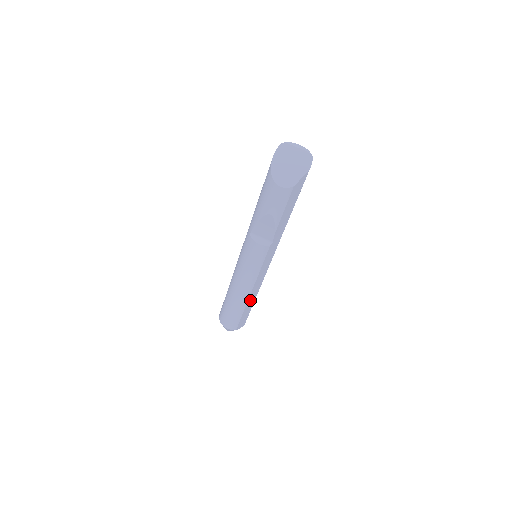
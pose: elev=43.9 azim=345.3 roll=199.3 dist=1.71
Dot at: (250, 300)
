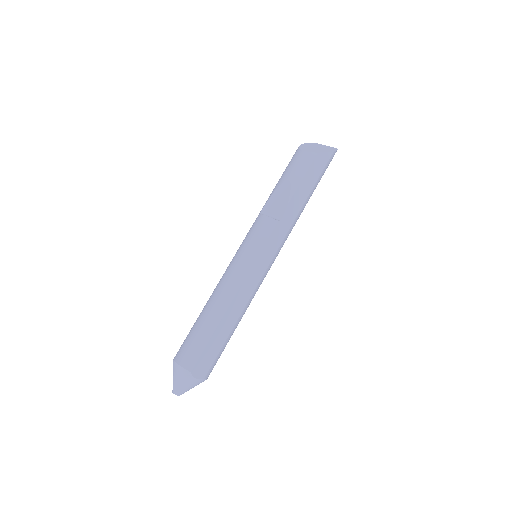
Dot at: (229, 315)
